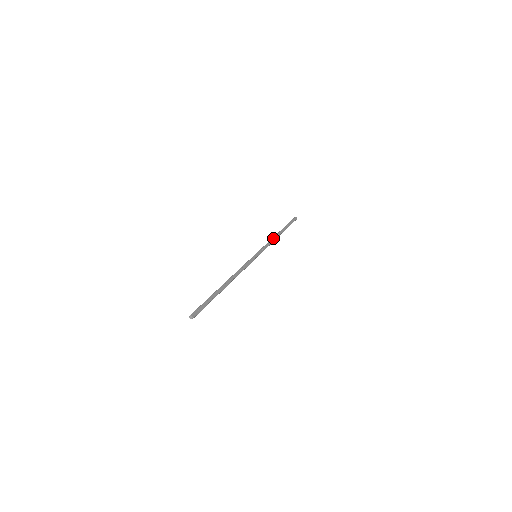
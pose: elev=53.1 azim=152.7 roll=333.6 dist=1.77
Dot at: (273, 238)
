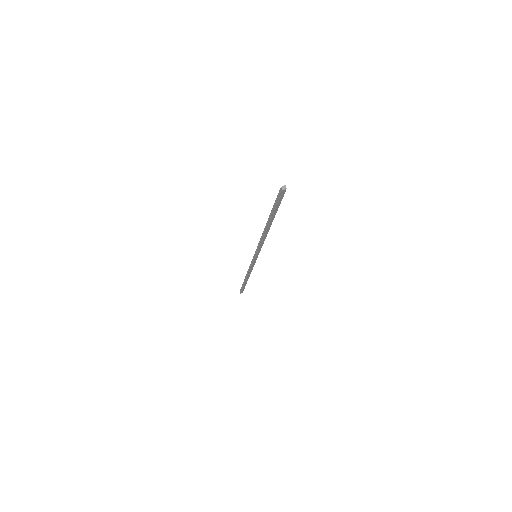
Dot at: (248, 271)
